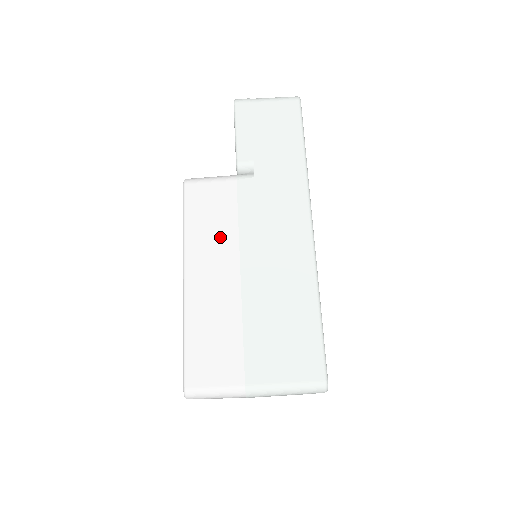
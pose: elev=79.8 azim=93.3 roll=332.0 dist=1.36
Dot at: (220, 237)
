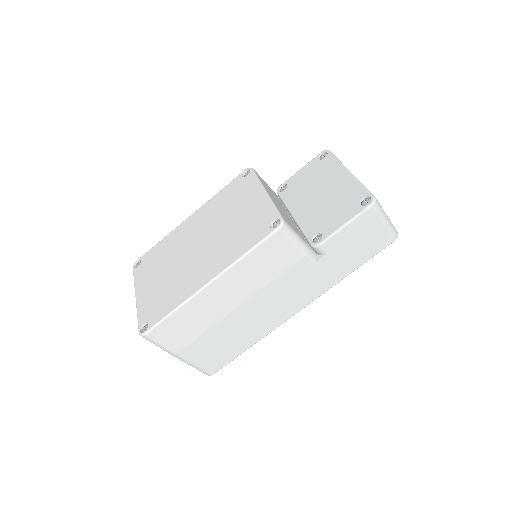
Dot at: (255, 279)
